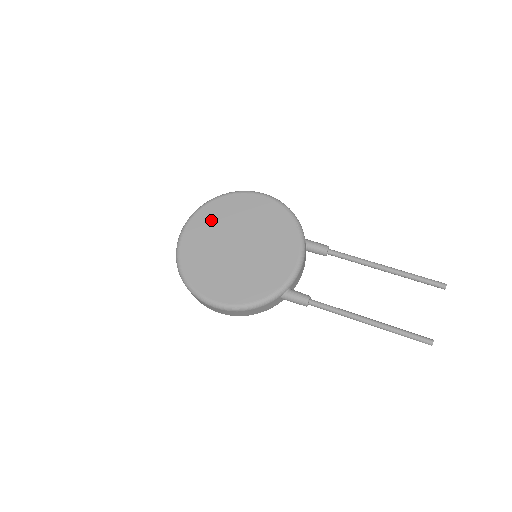
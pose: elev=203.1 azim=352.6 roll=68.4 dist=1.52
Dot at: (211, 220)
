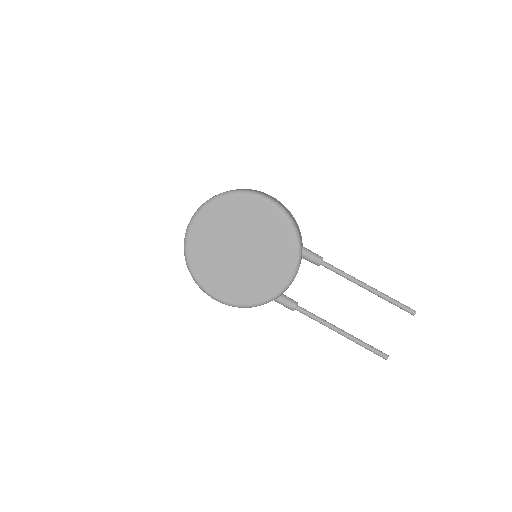
Dot at: (217, 220)
